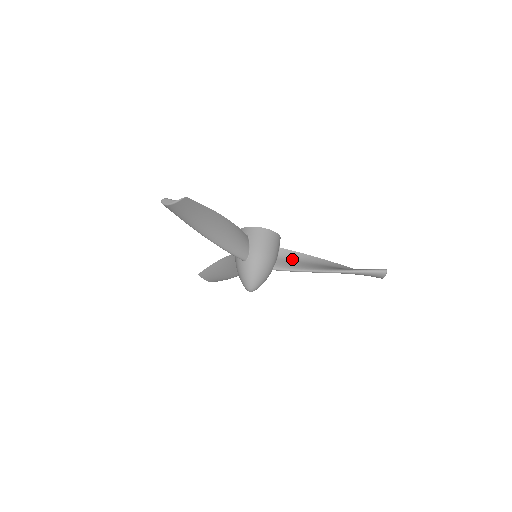
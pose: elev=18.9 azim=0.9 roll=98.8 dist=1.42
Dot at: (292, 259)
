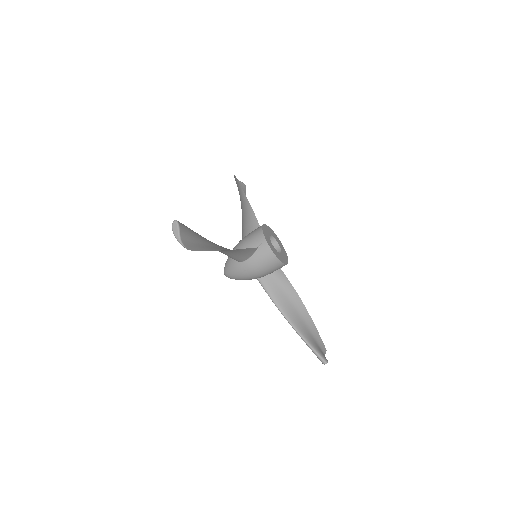
Dot at: (280, 284)
